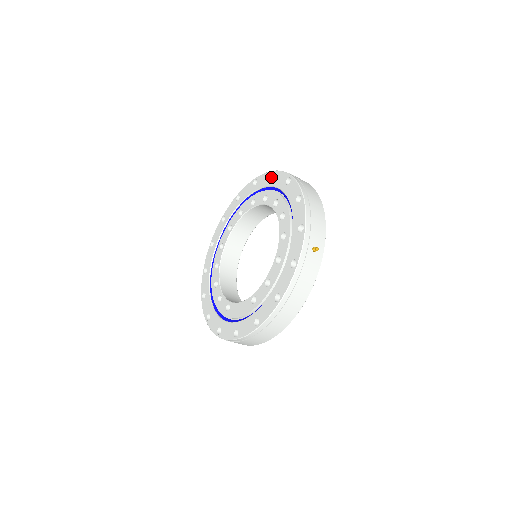
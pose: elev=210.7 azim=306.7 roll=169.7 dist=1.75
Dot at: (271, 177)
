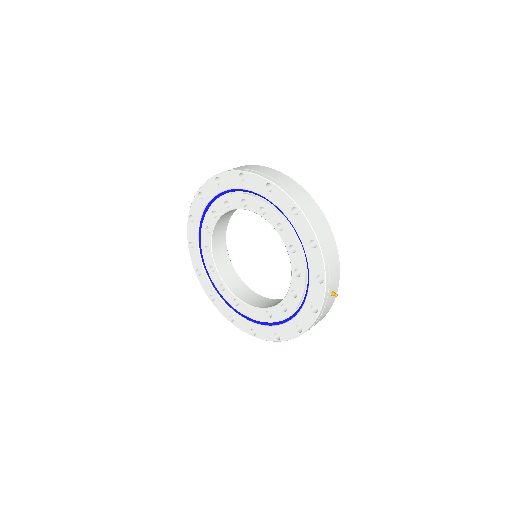
Dot at: (266, 186)
